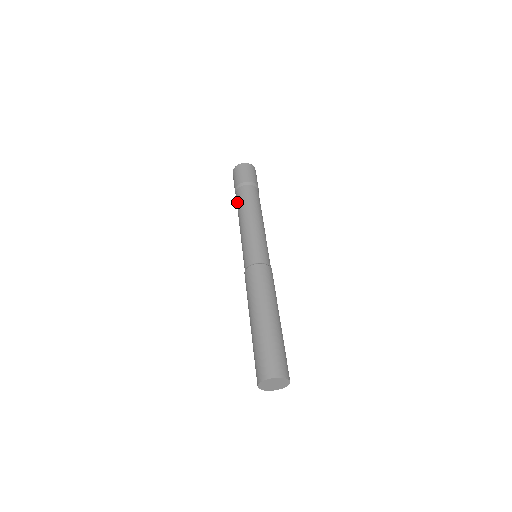
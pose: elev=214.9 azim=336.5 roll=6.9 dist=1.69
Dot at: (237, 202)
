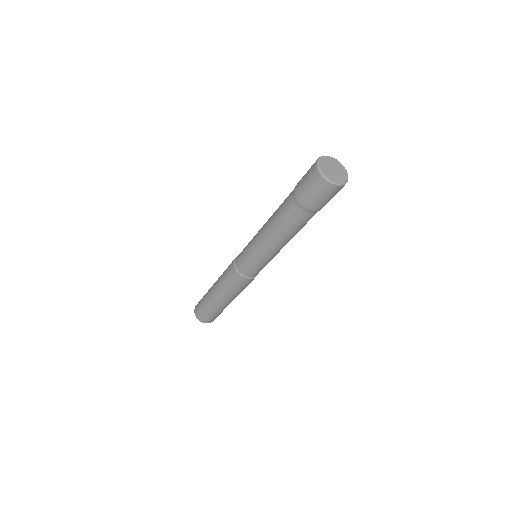
Dot at: occluded
